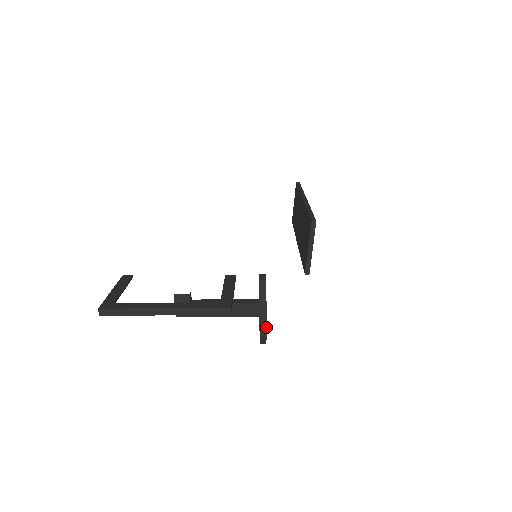
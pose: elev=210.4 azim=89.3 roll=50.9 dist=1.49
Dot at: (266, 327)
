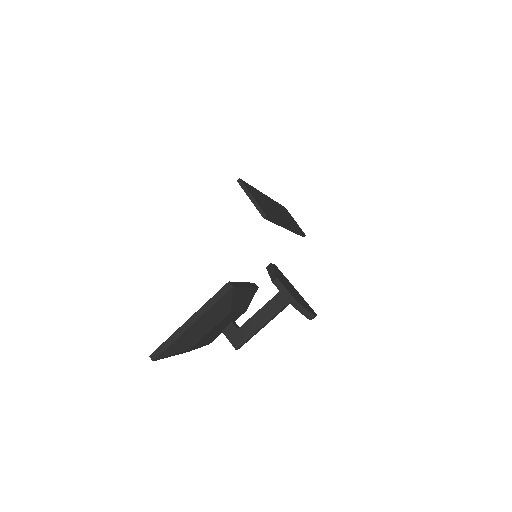
Dot at: (289, 292)
